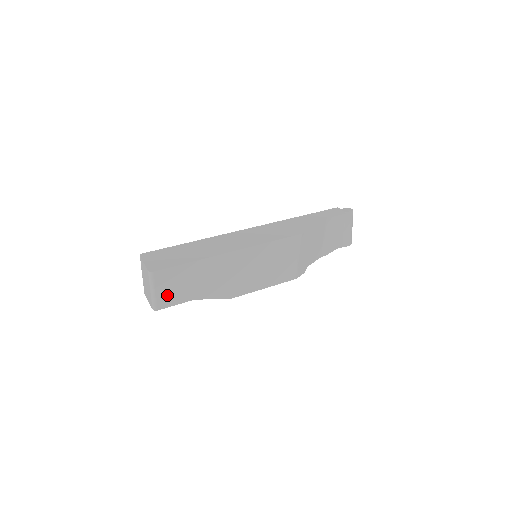
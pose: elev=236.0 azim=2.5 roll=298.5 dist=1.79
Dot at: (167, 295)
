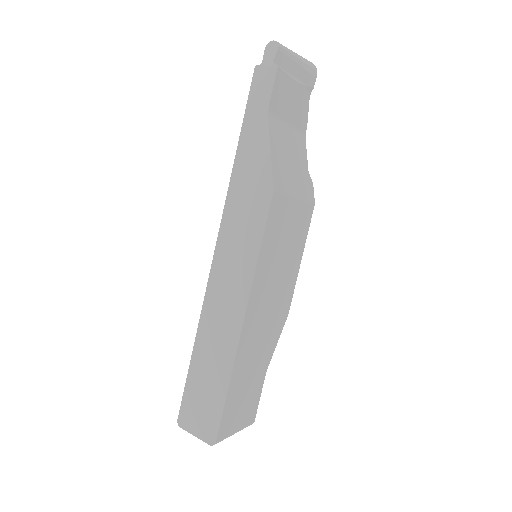
Dot at: (246, 413)
